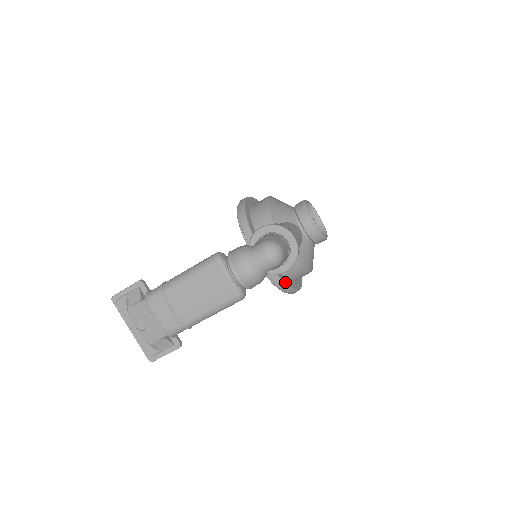
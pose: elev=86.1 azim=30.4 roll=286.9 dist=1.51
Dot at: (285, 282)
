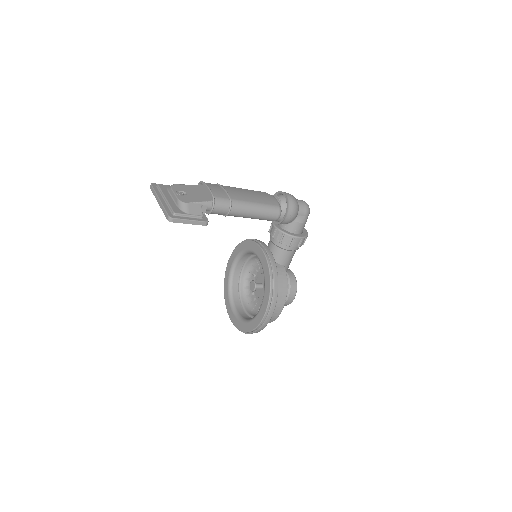
Dot at: (277, 277)
